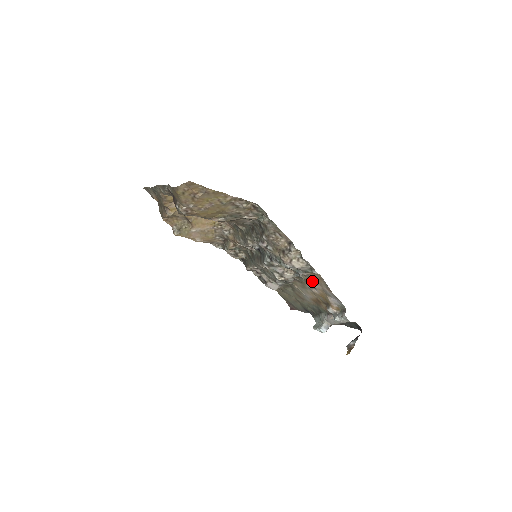
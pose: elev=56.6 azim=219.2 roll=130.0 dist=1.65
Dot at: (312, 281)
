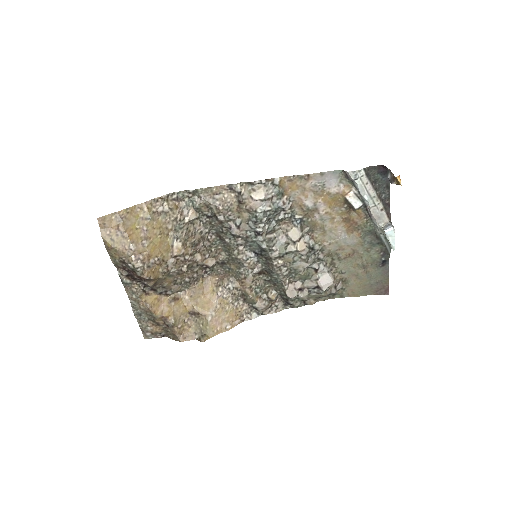
Dot at: (301, 201)
